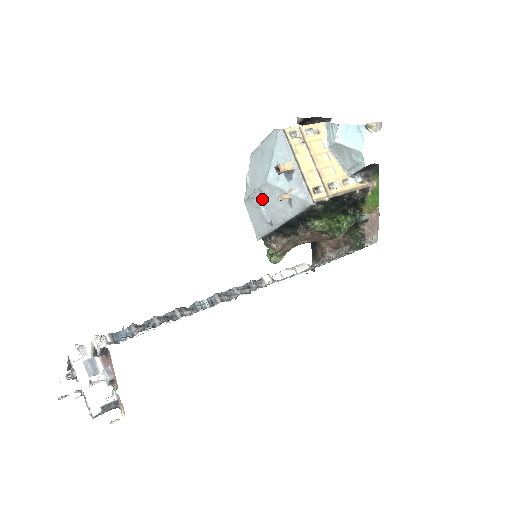
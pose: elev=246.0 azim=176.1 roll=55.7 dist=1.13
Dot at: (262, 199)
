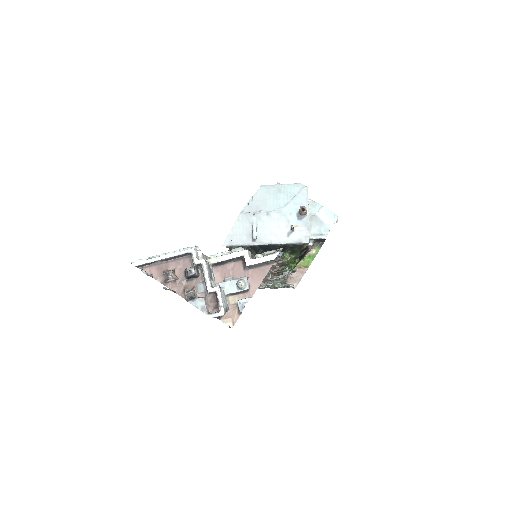
Dot at: (263, 220)
